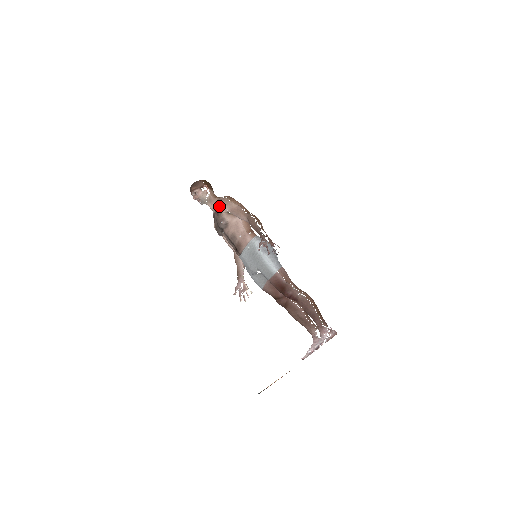
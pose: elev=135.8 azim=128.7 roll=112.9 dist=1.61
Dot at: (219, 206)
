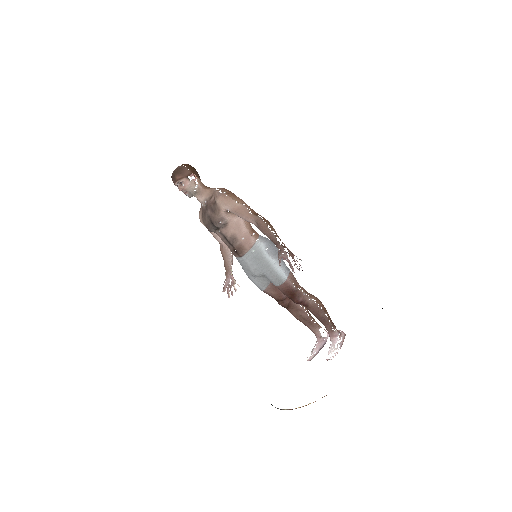
Dot at: (215, 202)
